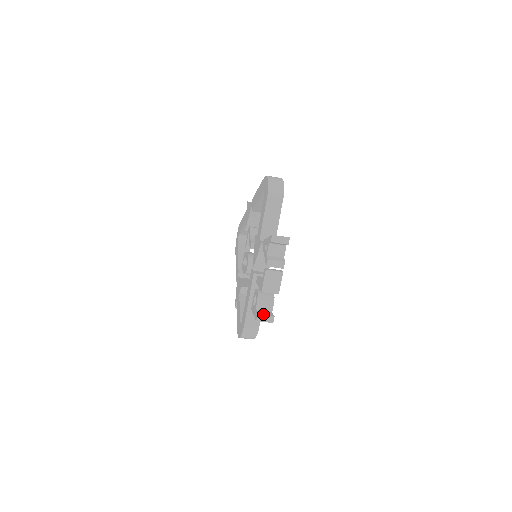
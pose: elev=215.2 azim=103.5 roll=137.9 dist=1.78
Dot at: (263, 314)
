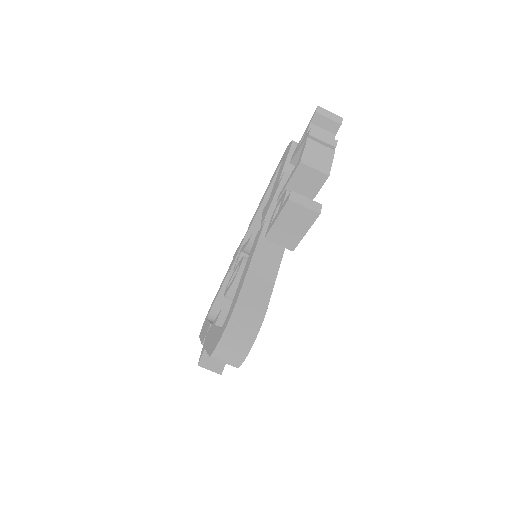
Dot at: (300, 198)
